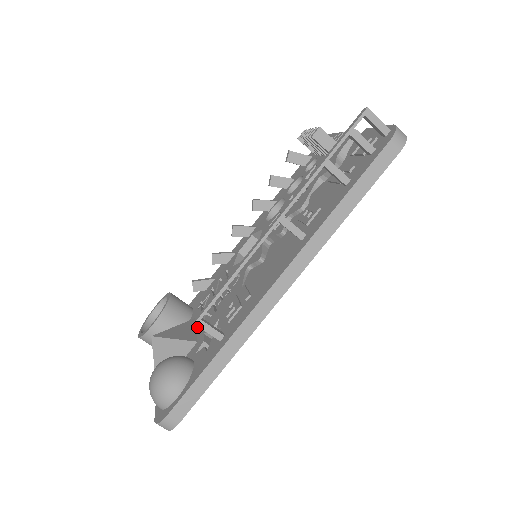
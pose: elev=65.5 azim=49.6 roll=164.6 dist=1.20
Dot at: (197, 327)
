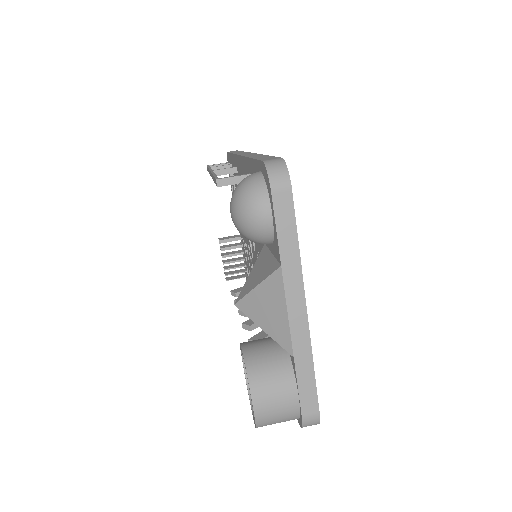
Dot at: occluded
